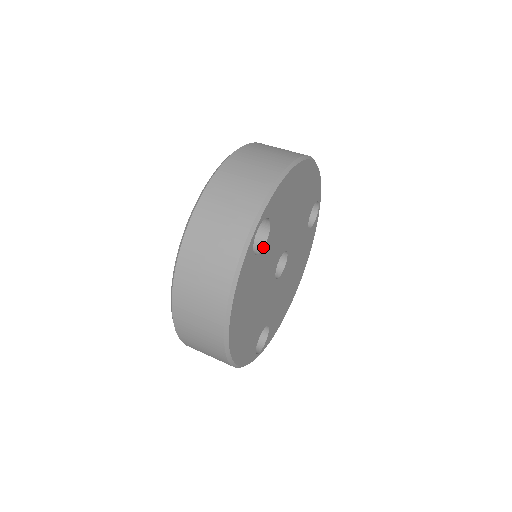
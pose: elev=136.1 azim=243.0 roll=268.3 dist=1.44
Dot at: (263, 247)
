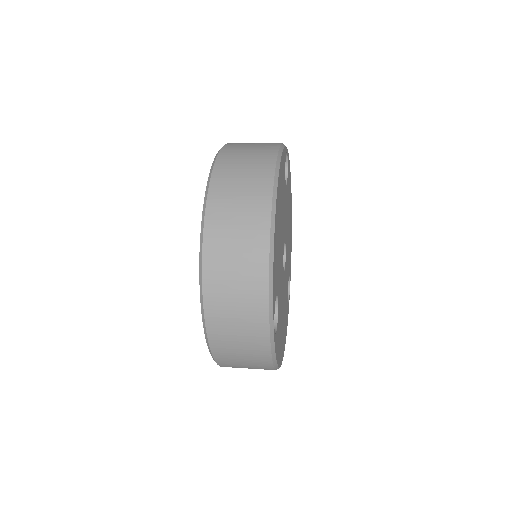
Dot at: (285, 184)
